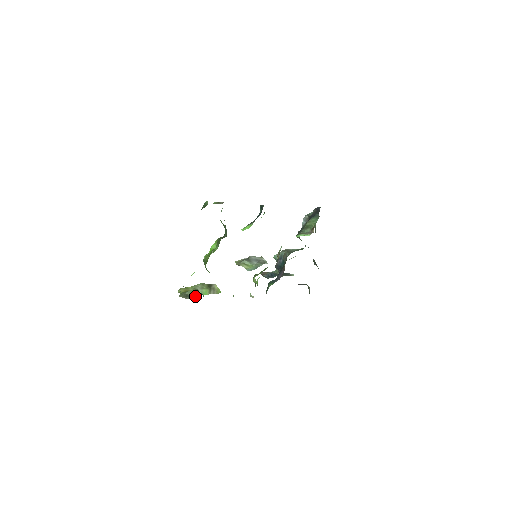
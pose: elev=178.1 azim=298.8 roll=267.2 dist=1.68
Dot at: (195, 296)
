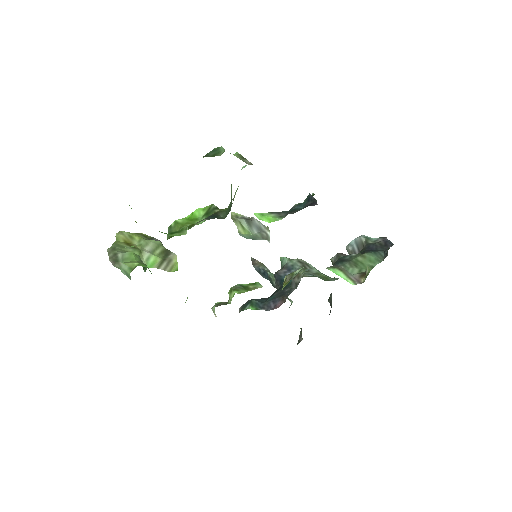
Dot at: (127, 270)
